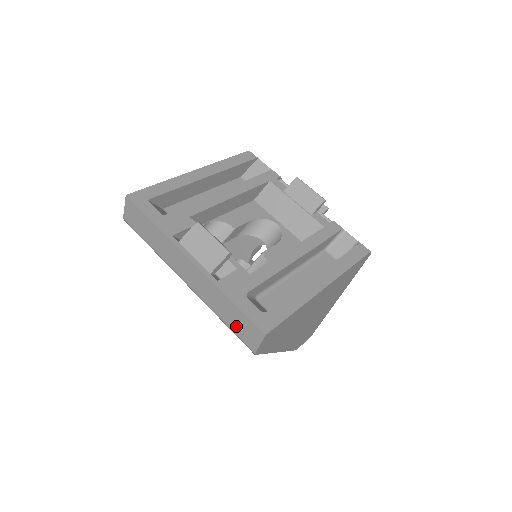
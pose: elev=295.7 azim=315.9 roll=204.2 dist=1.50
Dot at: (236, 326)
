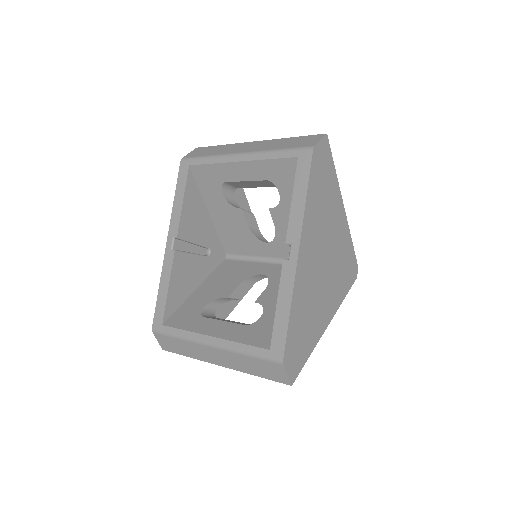
Dot at: (295, 144)
